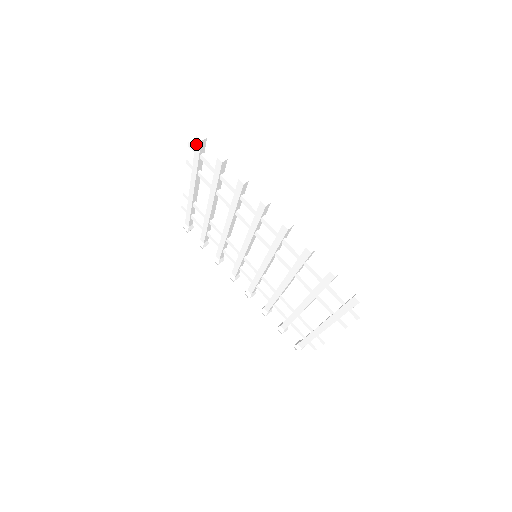
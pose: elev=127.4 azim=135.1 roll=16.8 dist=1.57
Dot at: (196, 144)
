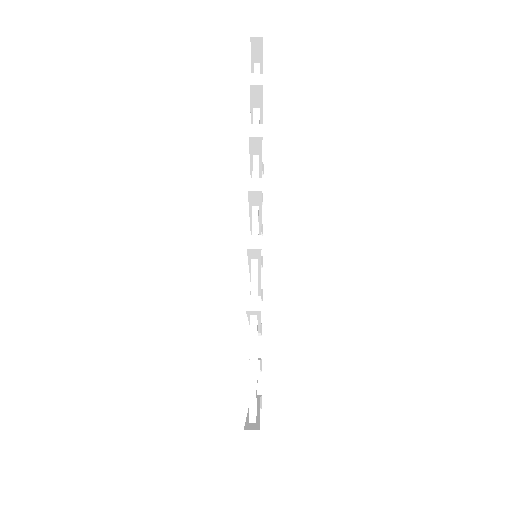
Dot at: occluded
